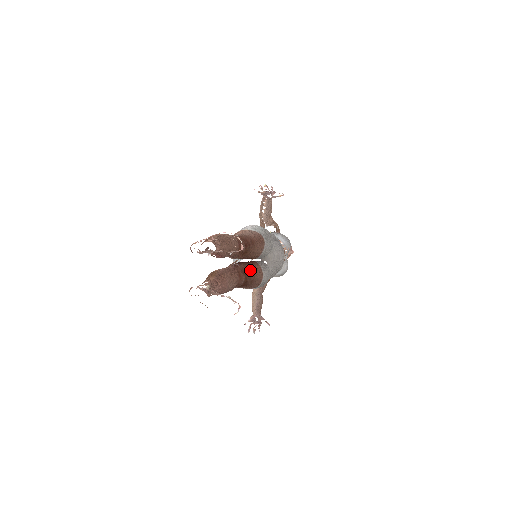
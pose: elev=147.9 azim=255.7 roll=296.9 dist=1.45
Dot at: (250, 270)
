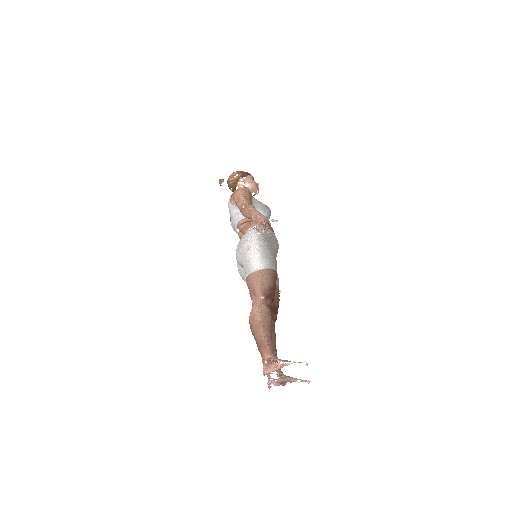
Dot at: (275, 303)
